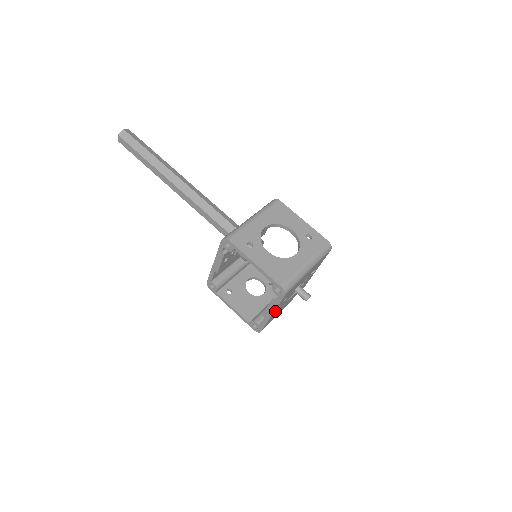
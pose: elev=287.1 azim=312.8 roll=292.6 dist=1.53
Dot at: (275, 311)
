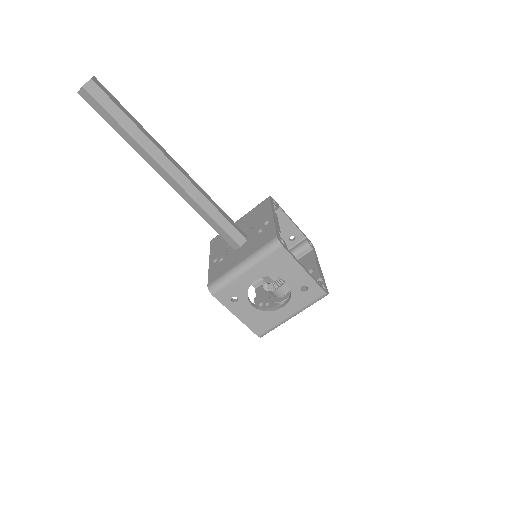
Dot at: occluded
